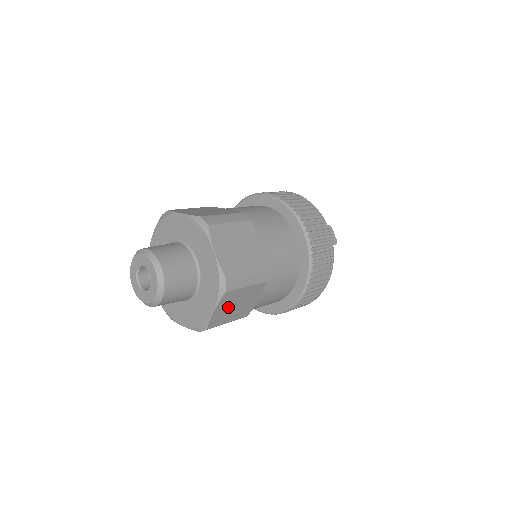
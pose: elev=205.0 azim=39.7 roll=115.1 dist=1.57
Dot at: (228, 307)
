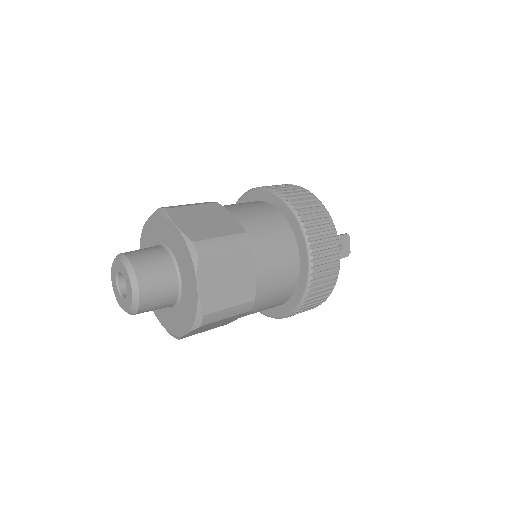
Dot at: (203, 328)
